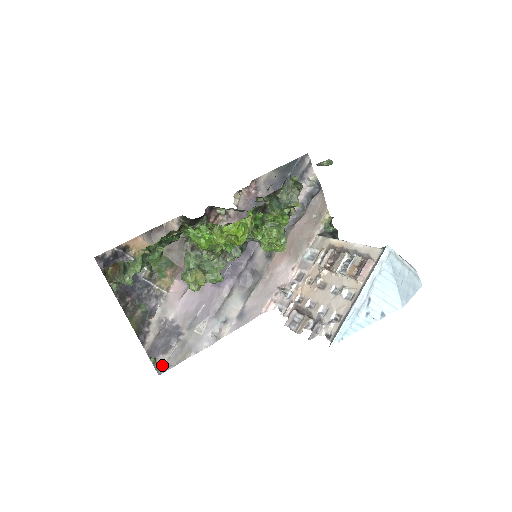
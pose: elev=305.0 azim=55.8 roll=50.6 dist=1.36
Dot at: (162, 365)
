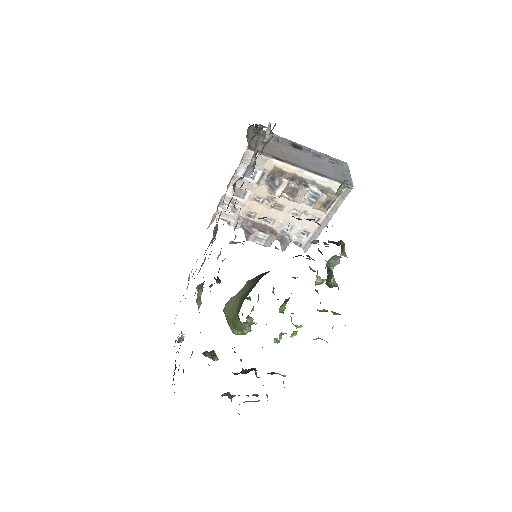
Dot at: occluded
